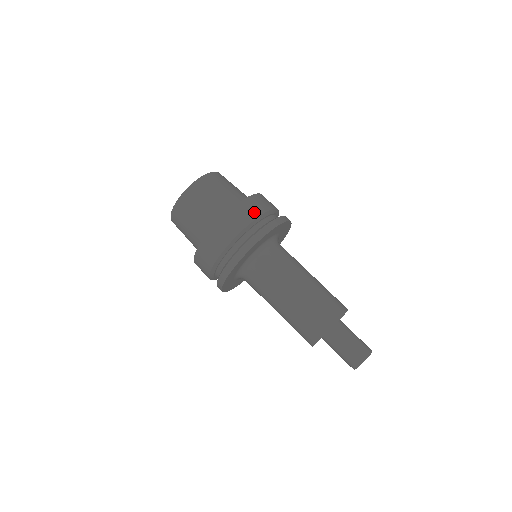
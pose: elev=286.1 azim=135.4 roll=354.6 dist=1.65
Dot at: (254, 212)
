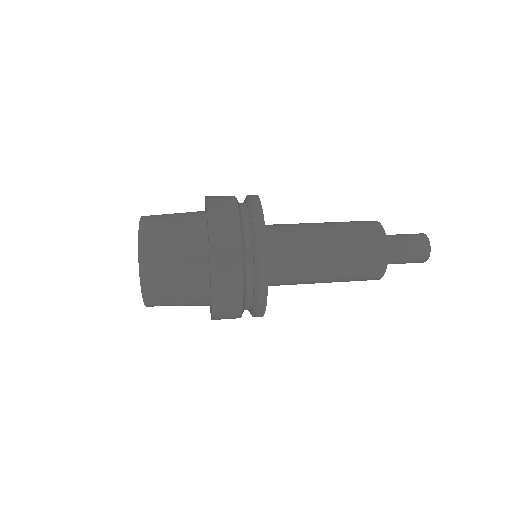
Dot at: occluded
